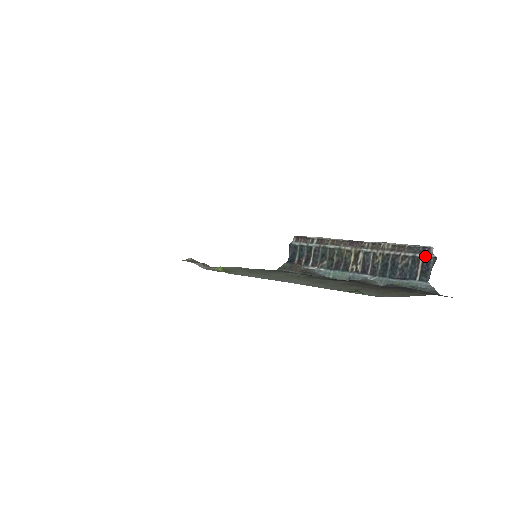
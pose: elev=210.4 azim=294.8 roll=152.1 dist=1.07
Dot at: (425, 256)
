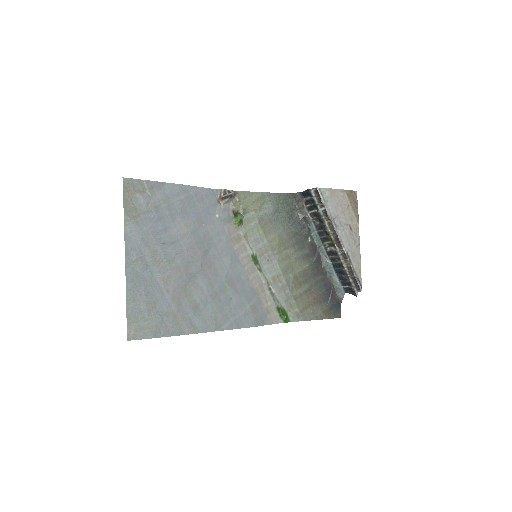
Dot at: (354, 289)
